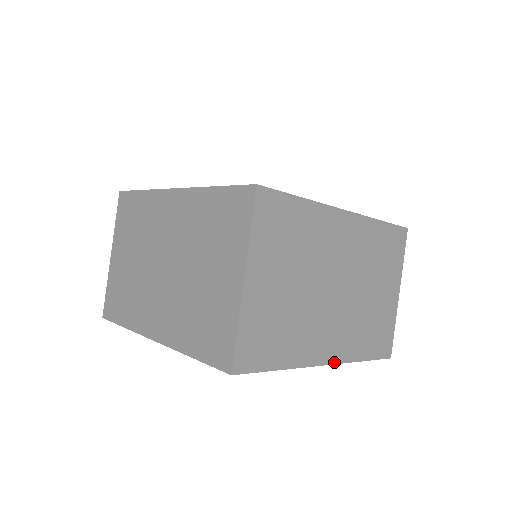
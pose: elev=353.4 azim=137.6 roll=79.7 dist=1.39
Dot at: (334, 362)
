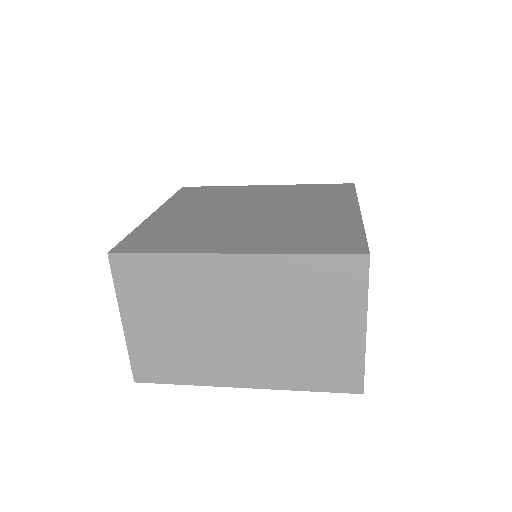
Dot at: occluded
